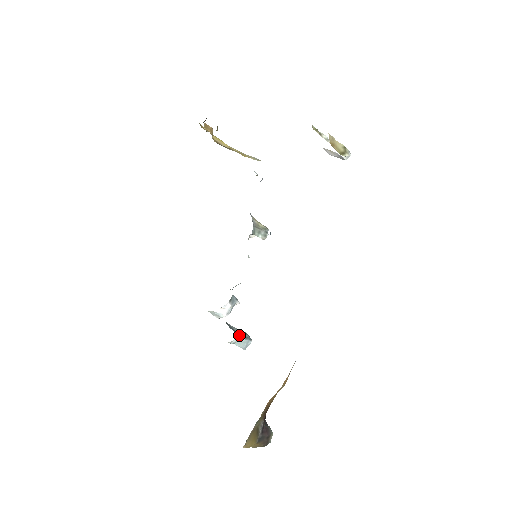
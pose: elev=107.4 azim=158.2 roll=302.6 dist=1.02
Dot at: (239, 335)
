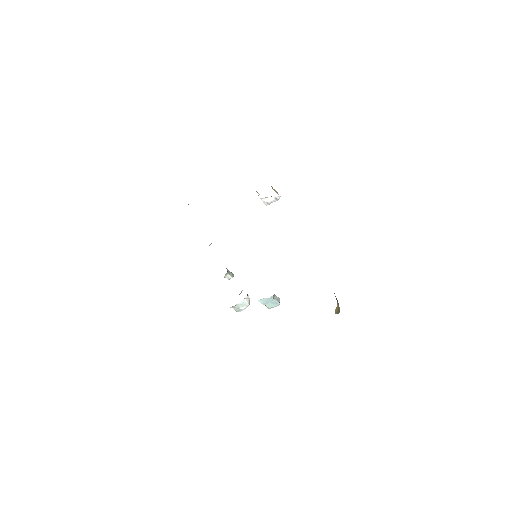
Dot at: occluded
